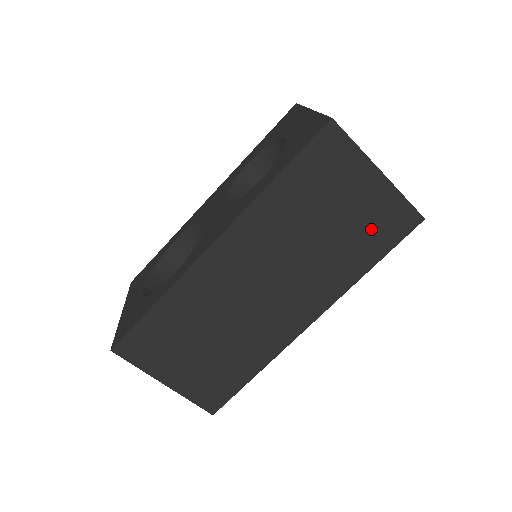
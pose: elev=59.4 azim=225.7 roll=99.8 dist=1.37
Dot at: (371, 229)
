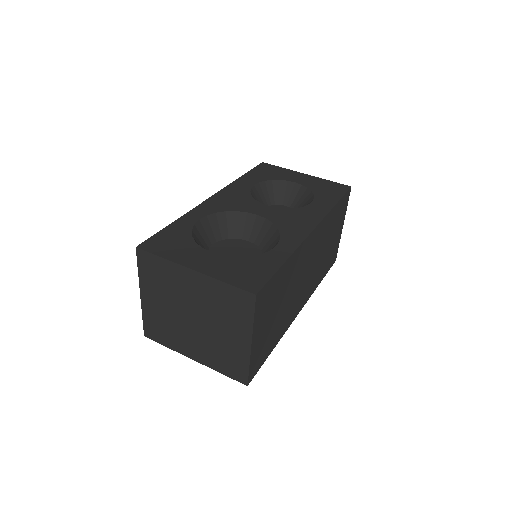
Dot at: (330, 257)
